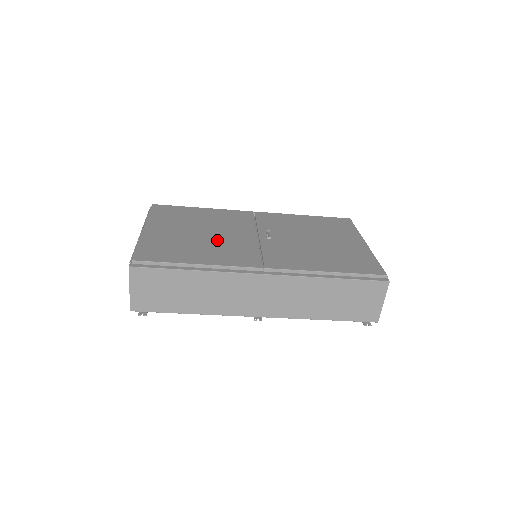
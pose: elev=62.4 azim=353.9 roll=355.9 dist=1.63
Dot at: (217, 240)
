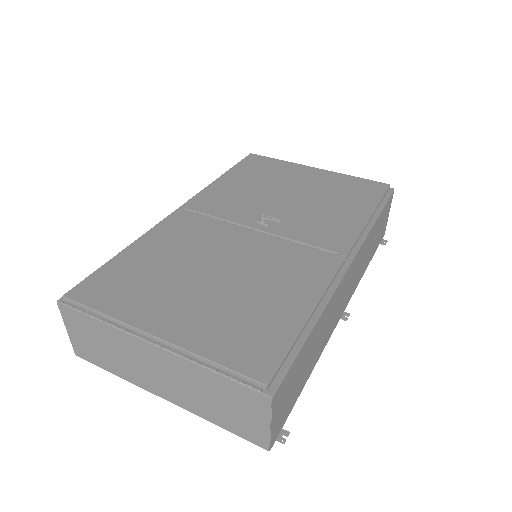
Dot at: (248, 269)
